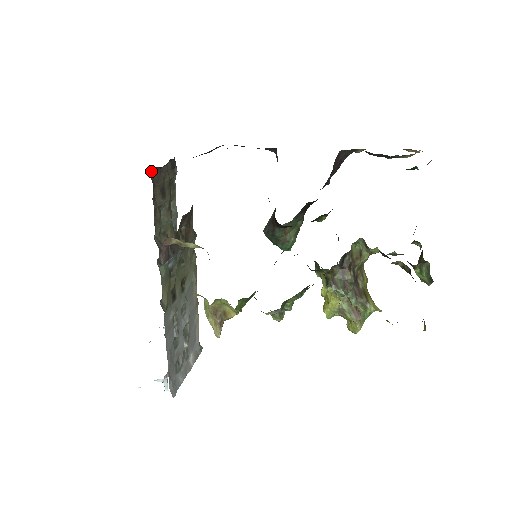
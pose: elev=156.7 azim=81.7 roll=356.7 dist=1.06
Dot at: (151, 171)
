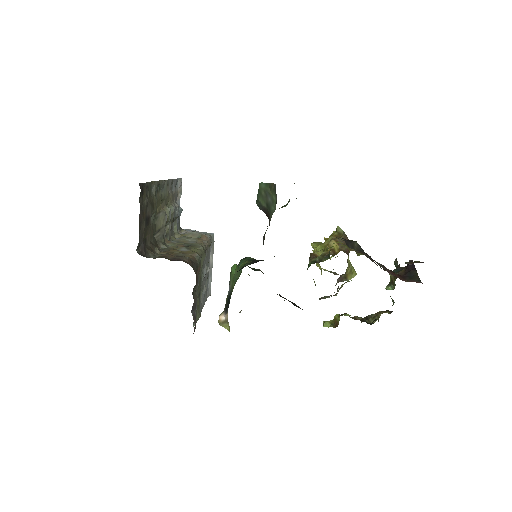
Dot at: (137, 246)
